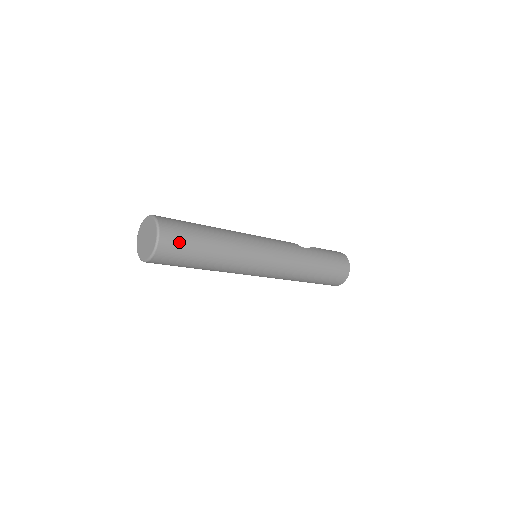
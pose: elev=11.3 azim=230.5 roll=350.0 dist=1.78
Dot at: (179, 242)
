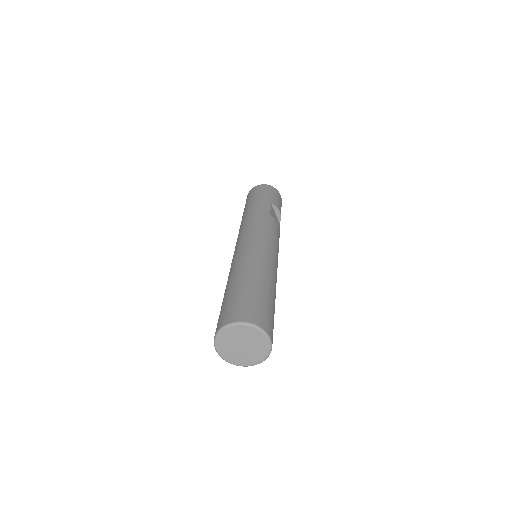
Dot at: occluded
